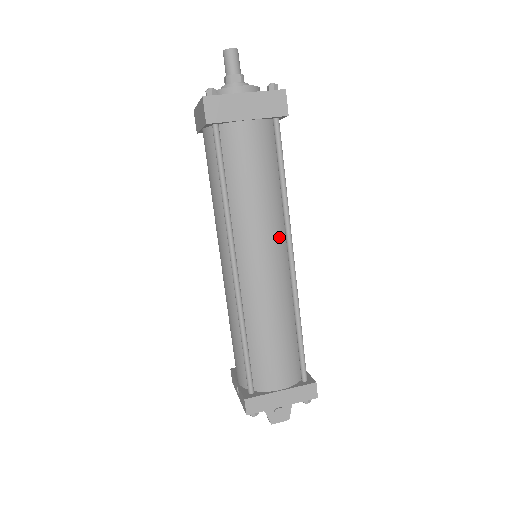
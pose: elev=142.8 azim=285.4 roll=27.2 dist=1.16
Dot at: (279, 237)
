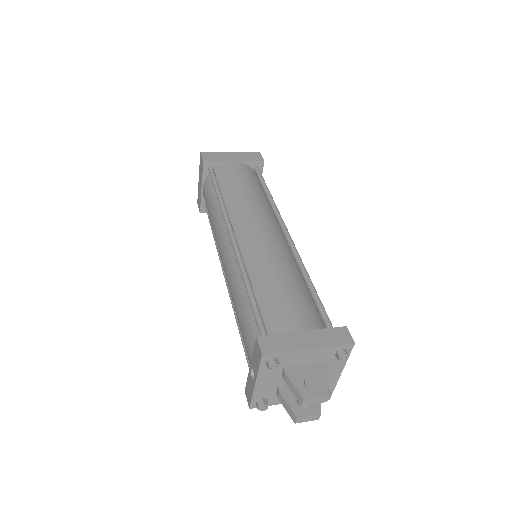
Dot at: (272, 220)
